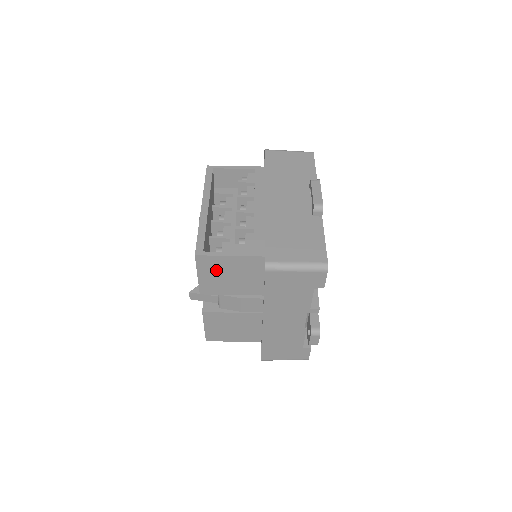
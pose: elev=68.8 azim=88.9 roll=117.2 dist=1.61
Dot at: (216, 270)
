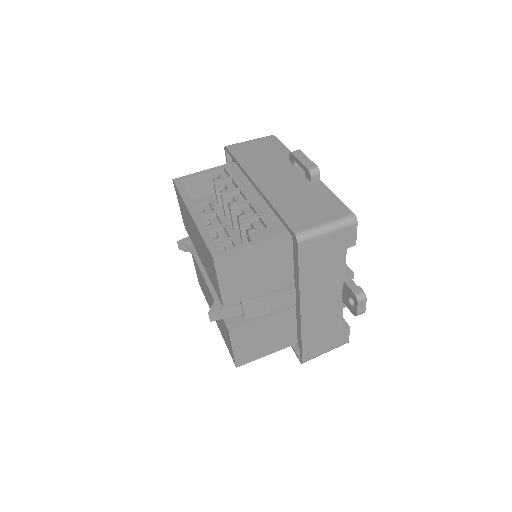
Dot at: (237, 269)
